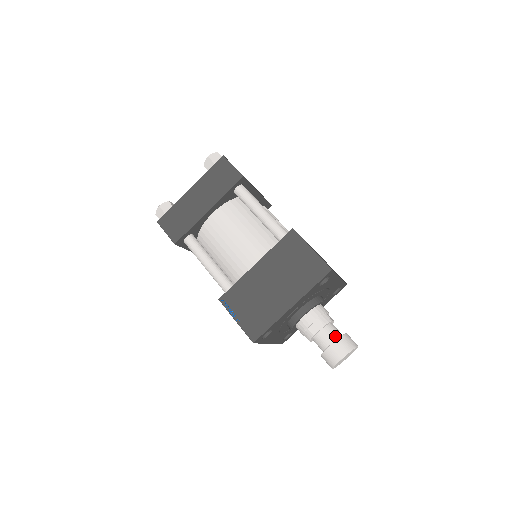
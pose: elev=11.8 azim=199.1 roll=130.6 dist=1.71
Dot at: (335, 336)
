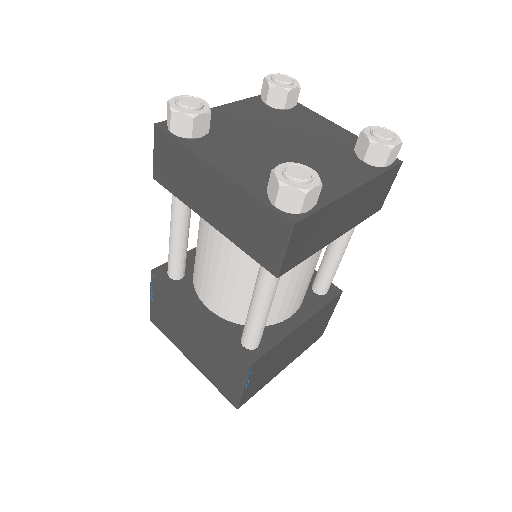
Dot at: occluded
